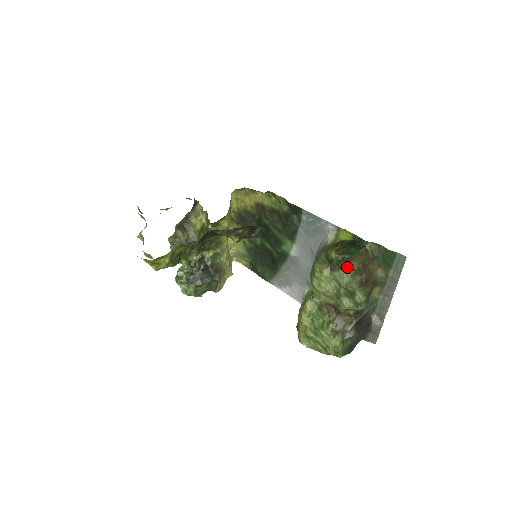
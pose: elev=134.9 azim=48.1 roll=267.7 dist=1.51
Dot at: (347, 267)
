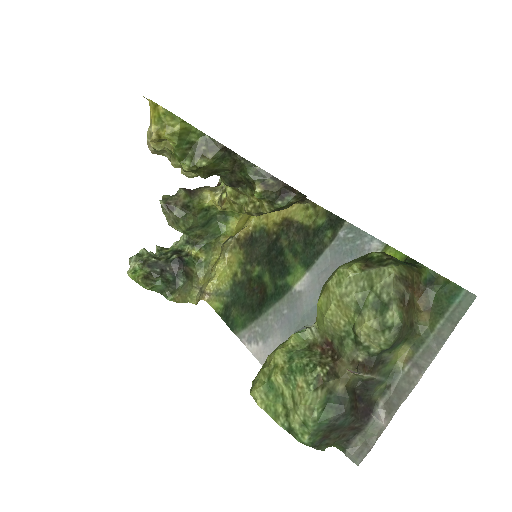
Dot at: (393, 264)
